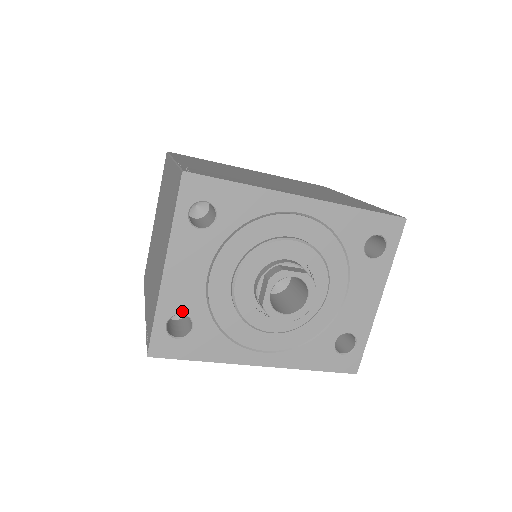
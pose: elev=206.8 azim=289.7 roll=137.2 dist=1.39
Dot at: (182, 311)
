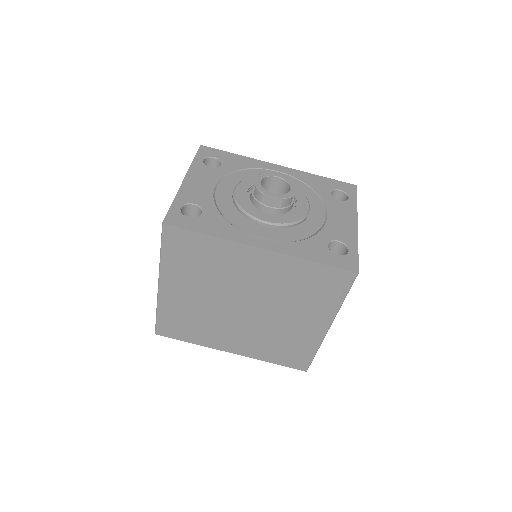
Dot at: (194, 202)
